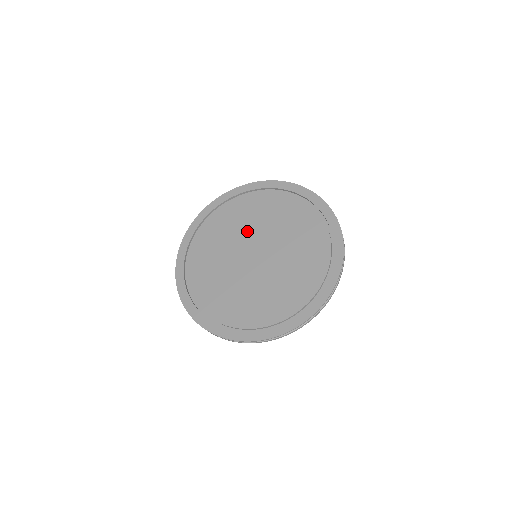
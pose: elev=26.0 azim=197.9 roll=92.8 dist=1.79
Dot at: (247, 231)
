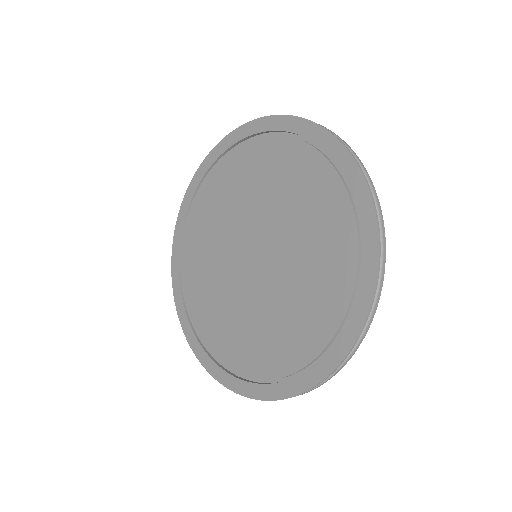
Dot at: (233, 222)
